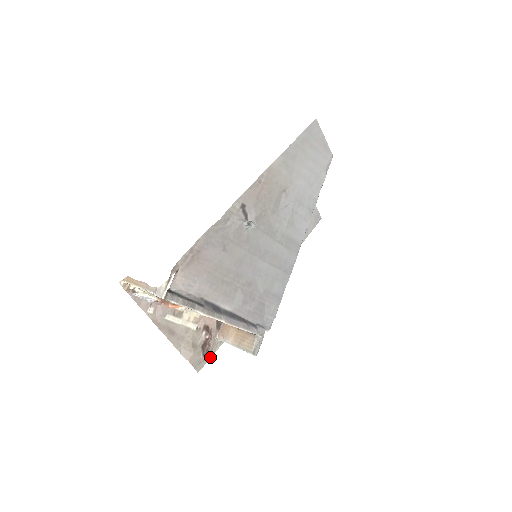
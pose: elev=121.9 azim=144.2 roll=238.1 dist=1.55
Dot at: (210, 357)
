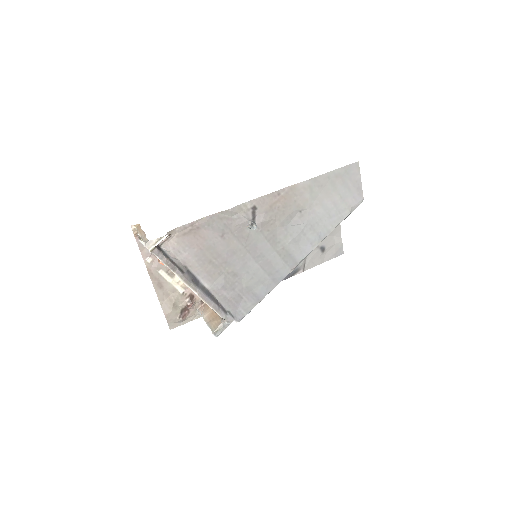
Dot at: (186, 322)
